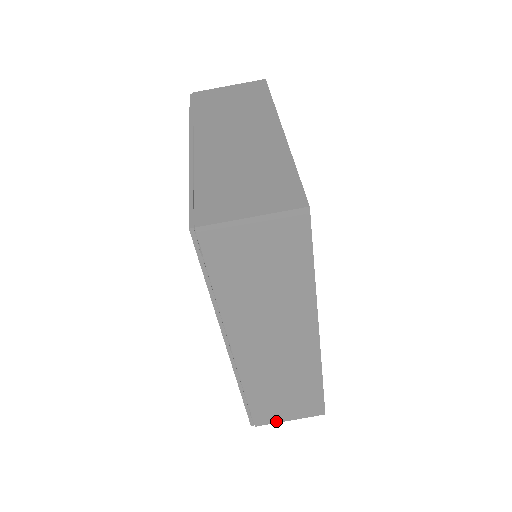
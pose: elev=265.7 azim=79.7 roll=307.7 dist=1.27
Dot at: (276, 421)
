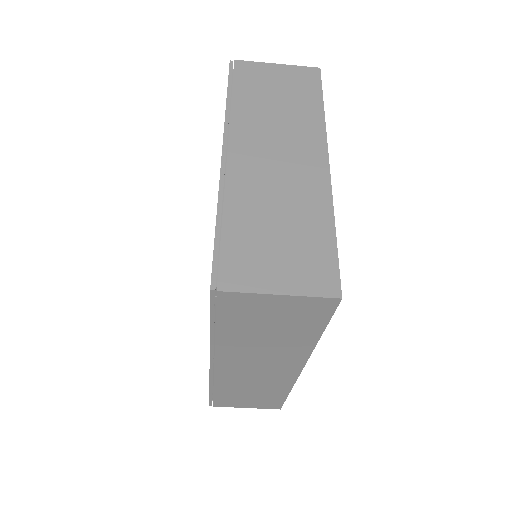
Dot at: (234, 406)
